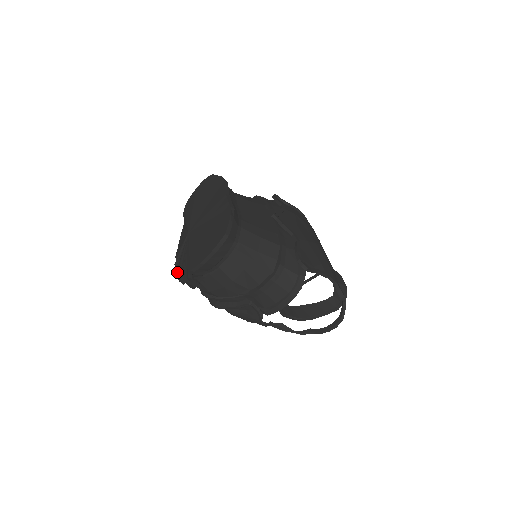
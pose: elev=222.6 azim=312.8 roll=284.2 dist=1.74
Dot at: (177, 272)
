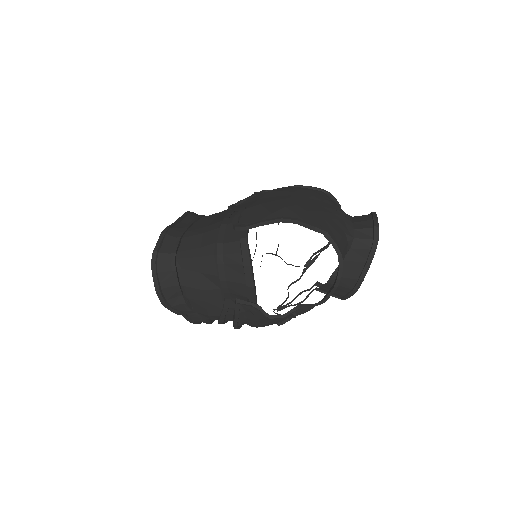
Dot at: occluded
